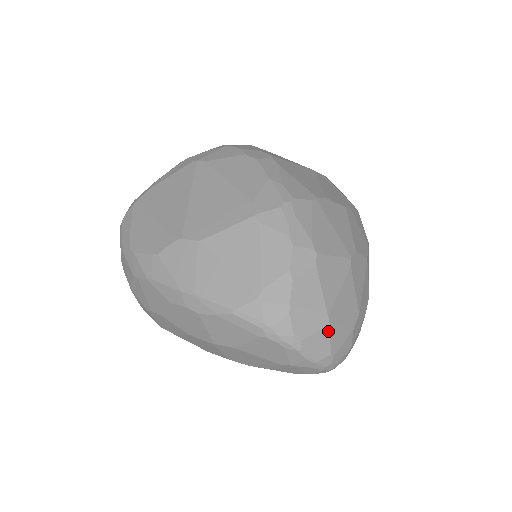
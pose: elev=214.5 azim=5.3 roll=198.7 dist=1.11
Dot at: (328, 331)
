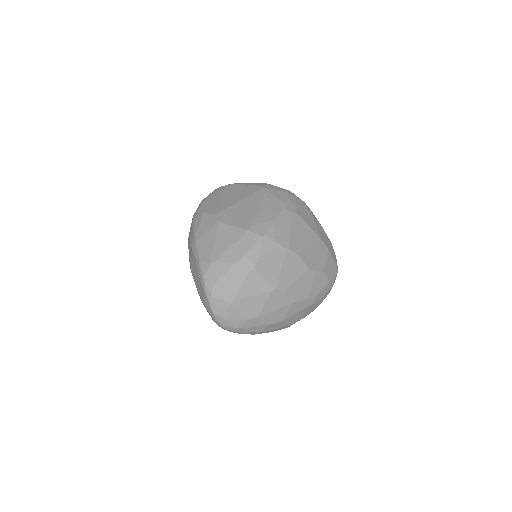
Dot at: (229, 306)
